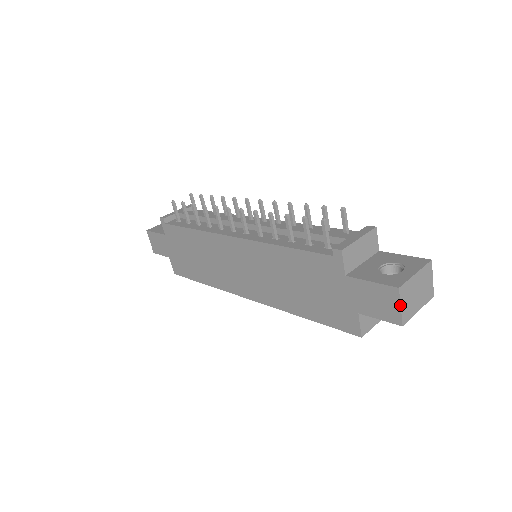
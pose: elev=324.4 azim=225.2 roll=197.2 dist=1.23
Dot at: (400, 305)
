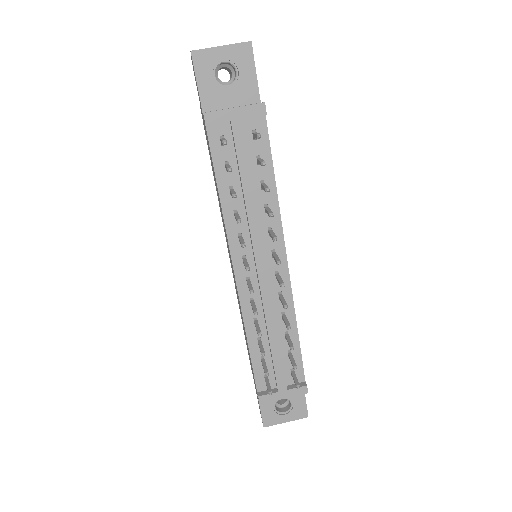
Dot at: occluded
